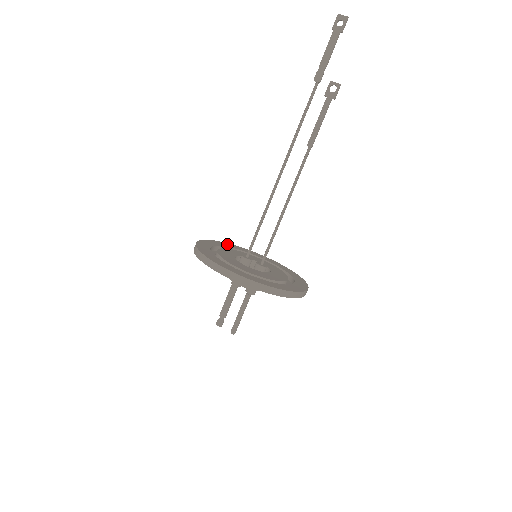
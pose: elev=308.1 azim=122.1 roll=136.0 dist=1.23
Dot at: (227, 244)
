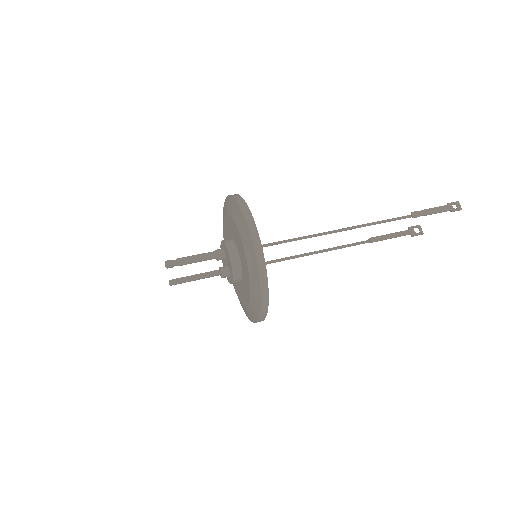
Dot at: occluded
